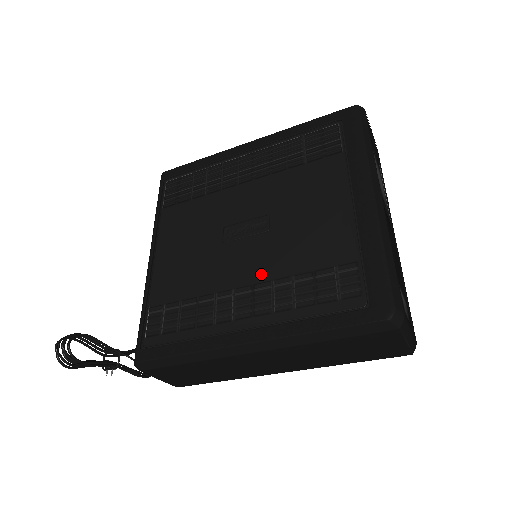
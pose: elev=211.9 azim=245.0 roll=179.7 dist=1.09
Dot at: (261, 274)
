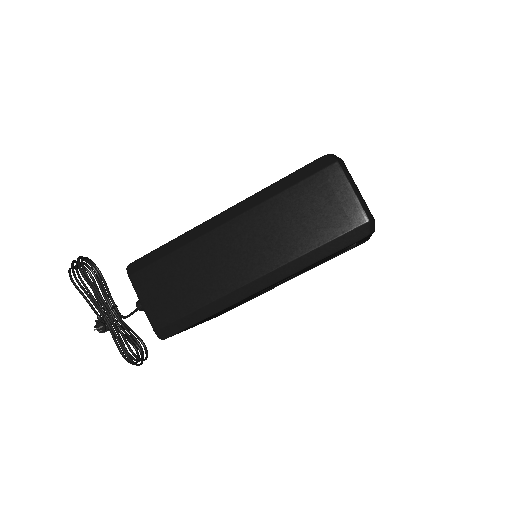
Dot at: occluded
